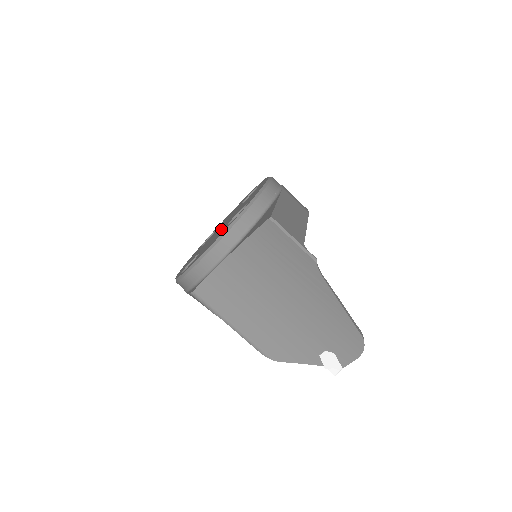
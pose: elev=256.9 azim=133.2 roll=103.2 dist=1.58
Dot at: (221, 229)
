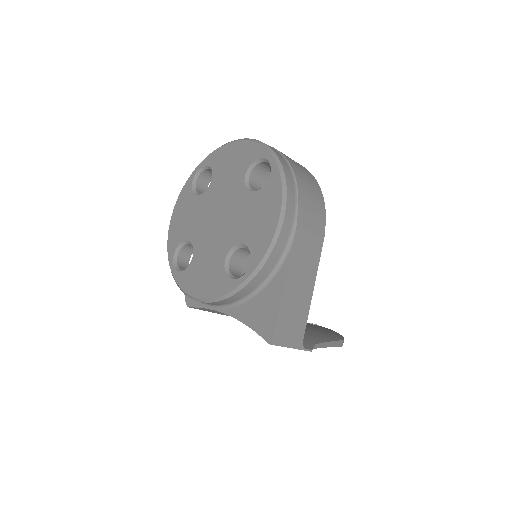
Dot at: (217, 243)
